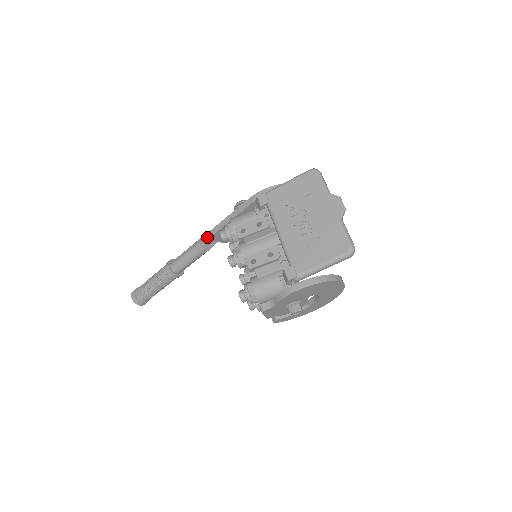
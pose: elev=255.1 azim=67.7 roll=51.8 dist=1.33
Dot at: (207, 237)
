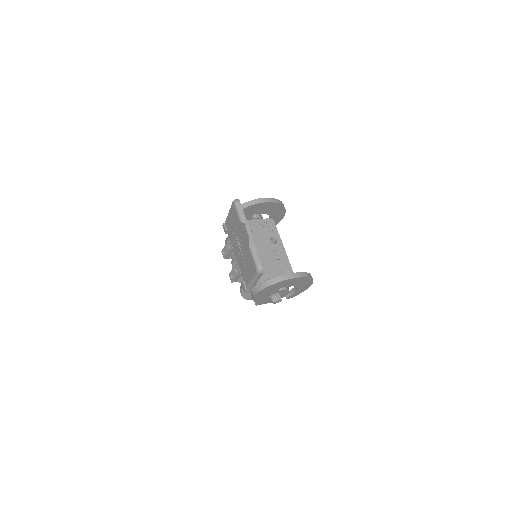
Dot at: occluded
